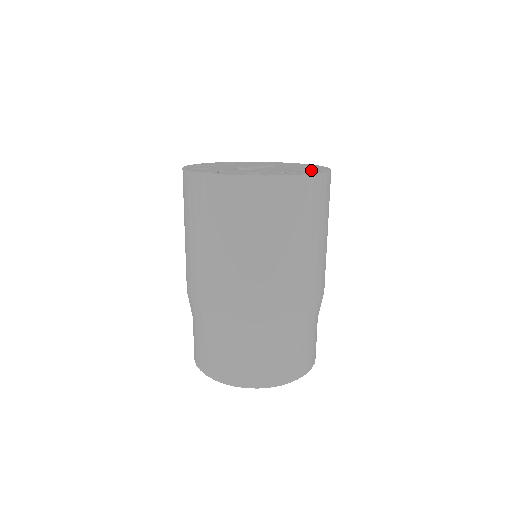
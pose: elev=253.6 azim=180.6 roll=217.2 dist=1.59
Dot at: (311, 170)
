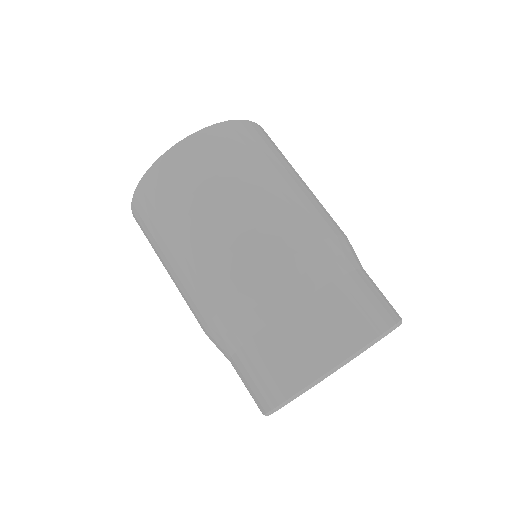
Dot at: occluded
